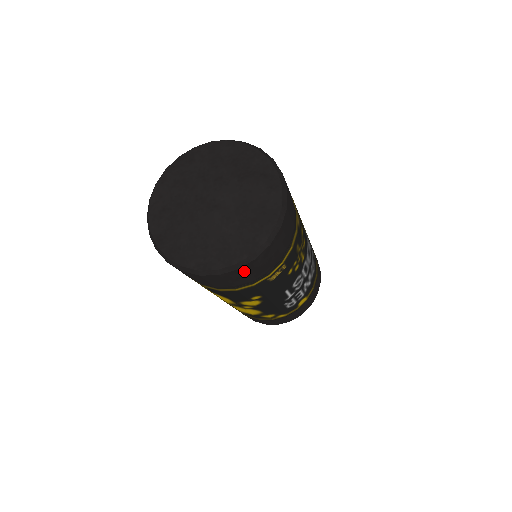
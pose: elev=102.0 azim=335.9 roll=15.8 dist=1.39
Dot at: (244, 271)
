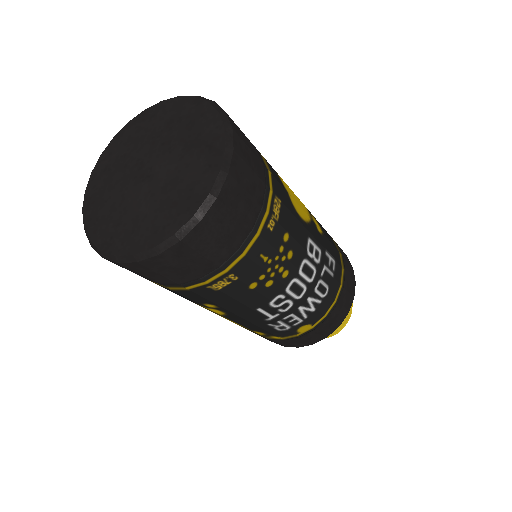
Dot at: (152, 267)
